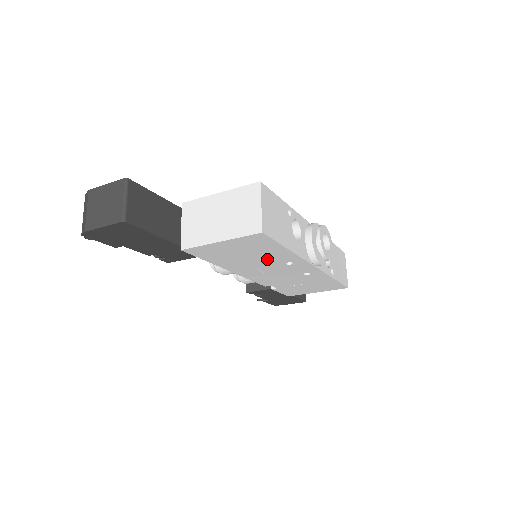
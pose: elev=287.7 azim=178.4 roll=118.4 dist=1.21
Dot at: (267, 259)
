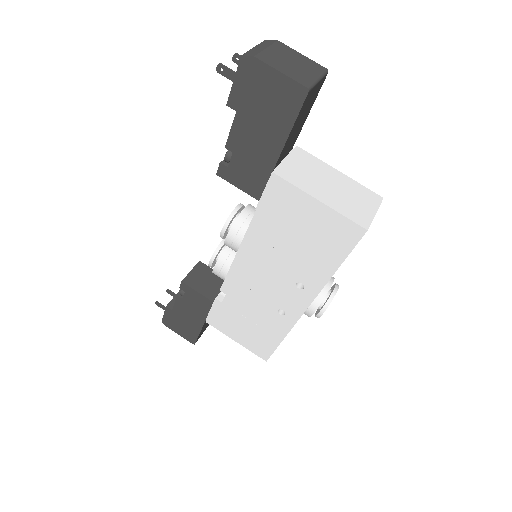
Dot at: (298, 262)
